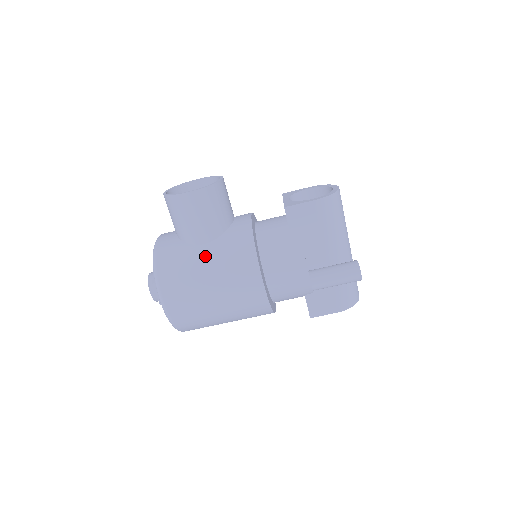
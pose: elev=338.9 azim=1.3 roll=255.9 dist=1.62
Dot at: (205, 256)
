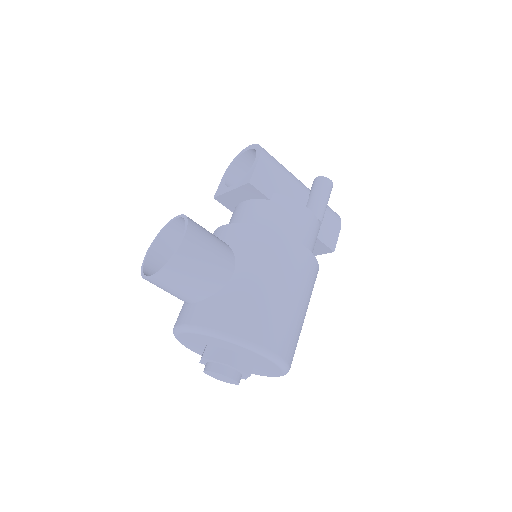
Dot at: (249, 277)
